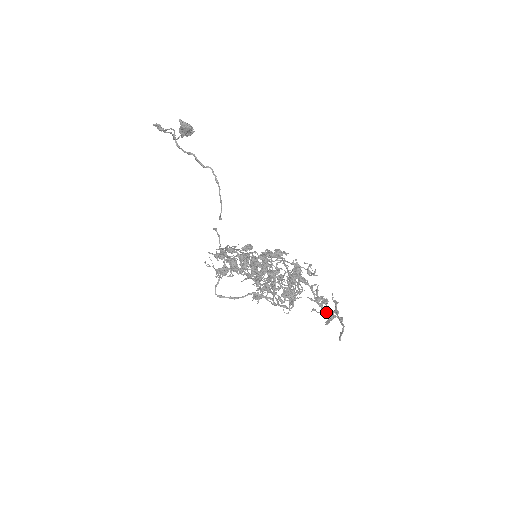
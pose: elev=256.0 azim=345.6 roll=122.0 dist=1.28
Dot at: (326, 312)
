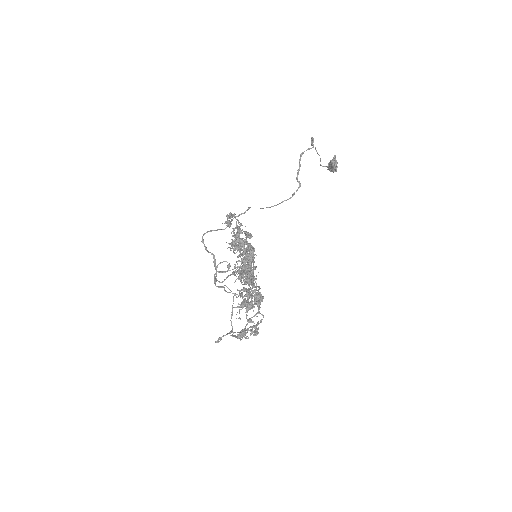
Dot at: occluded
